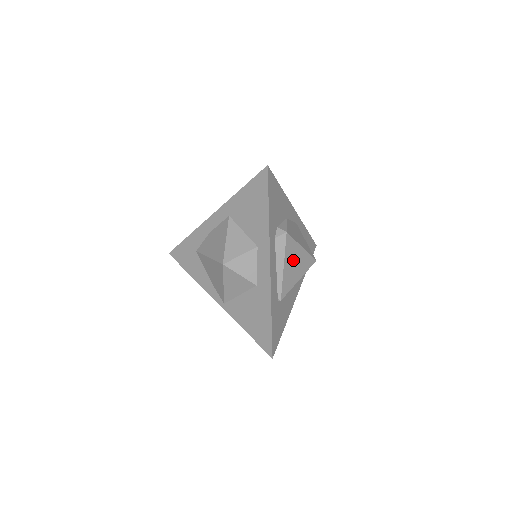
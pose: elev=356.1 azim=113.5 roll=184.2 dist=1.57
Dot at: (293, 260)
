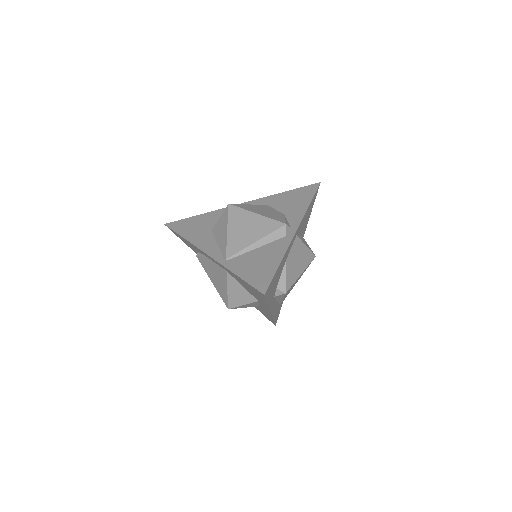
Dot at: occluded
